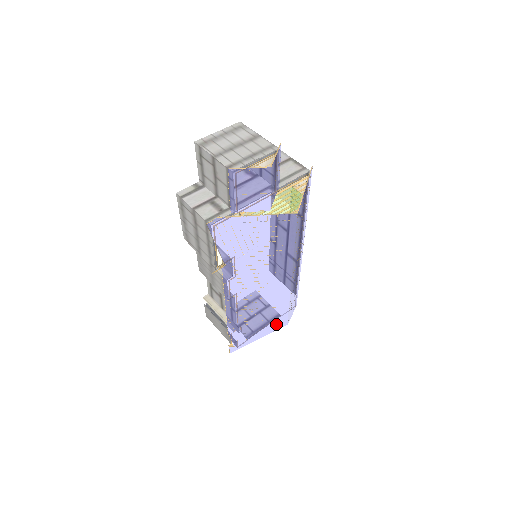
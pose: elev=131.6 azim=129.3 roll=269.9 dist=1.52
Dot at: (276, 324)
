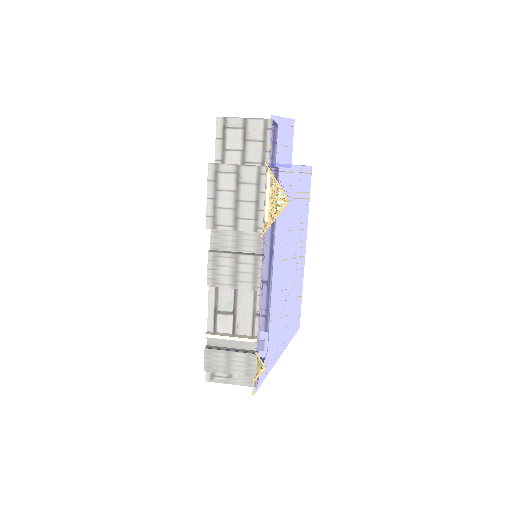
Dot at: (292, 328)
